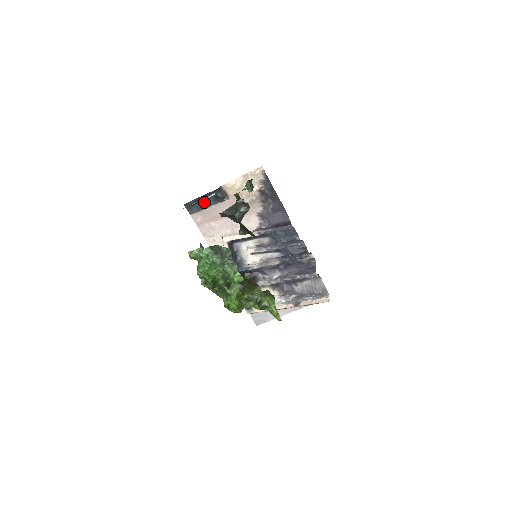
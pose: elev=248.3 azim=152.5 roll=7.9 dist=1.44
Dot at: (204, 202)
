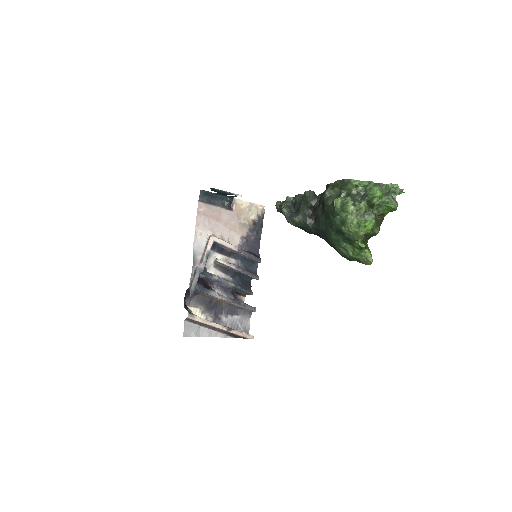
Dot at: (215, 200)
